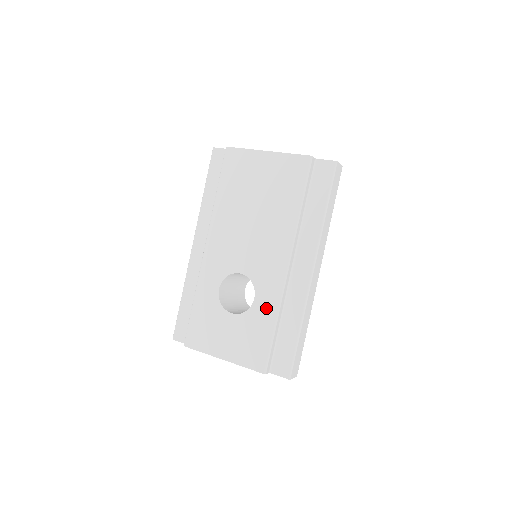
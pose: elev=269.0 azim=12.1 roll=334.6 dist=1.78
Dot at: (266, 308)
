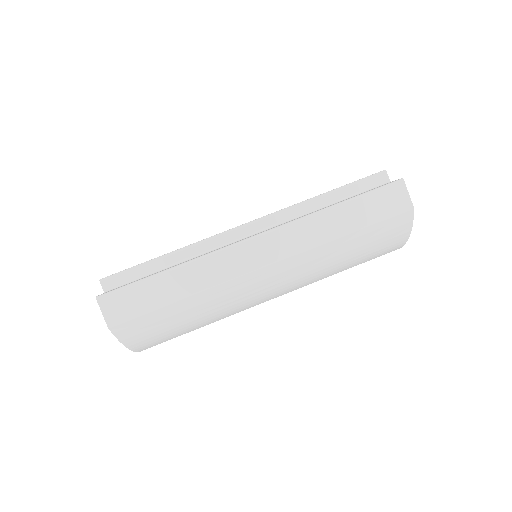
Dot at: occluded
